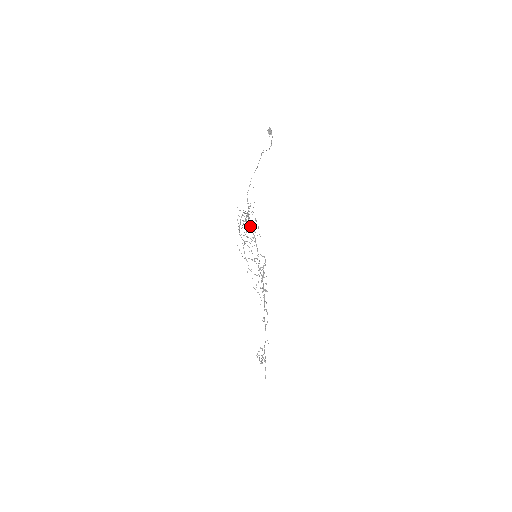
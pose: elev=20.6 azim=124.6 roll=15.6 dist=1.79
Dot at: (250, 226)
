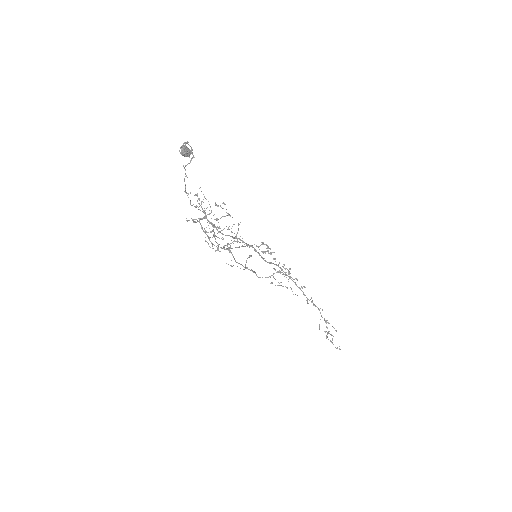
Dot at: (225, 235)
